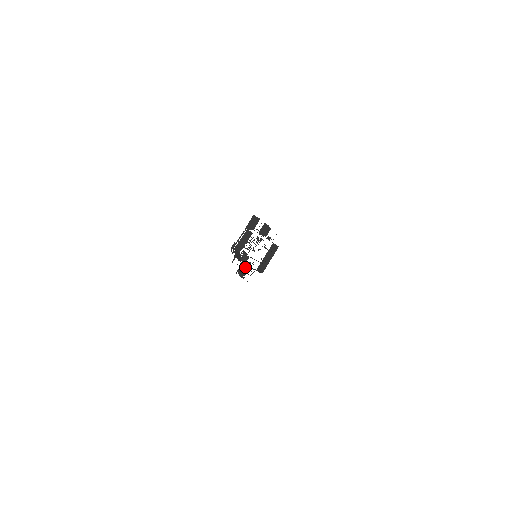
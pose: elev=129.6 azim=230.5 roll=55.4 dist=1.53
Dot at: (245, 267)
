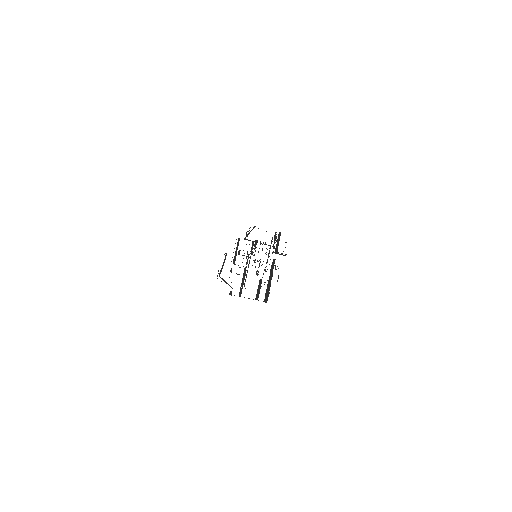
Dot at: occluded
